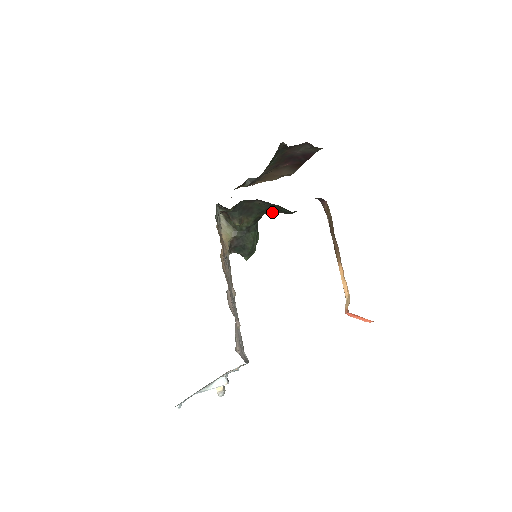
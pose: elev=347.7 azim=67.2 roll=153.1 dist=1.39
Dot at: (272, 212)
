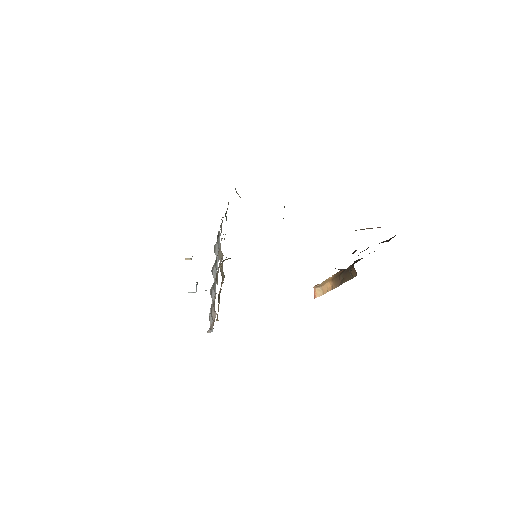
Dot at: occluded
